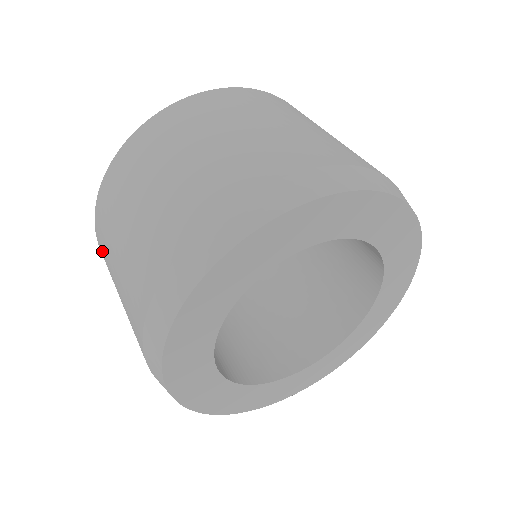
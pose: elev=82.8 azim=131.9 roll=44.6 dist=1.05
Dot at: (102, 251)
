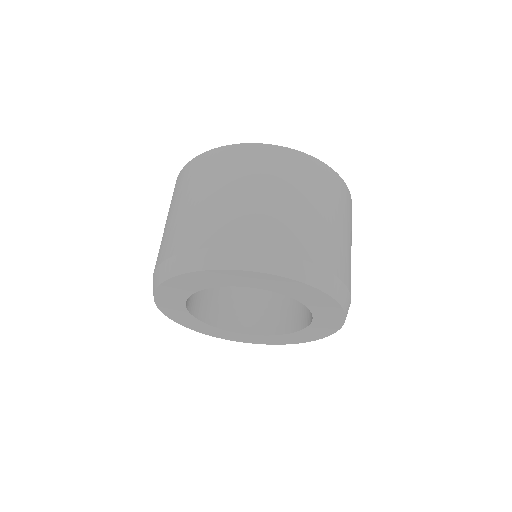
Dot at: (189, 173)
